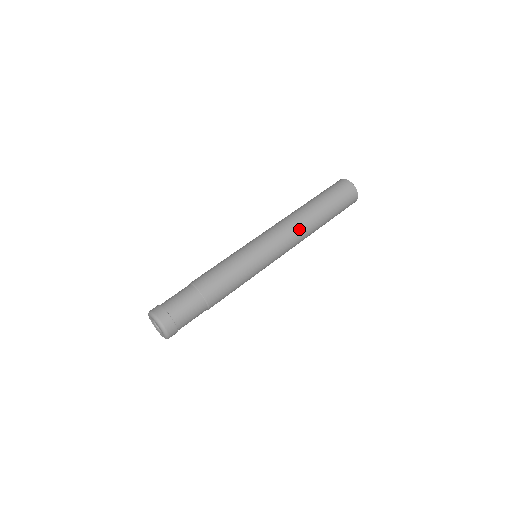
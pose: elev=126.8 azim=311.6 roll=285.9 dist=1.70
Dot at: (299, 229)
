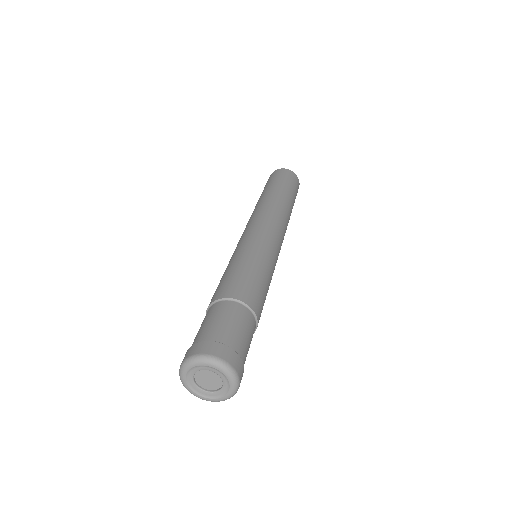
Dot at: (273, 208)
